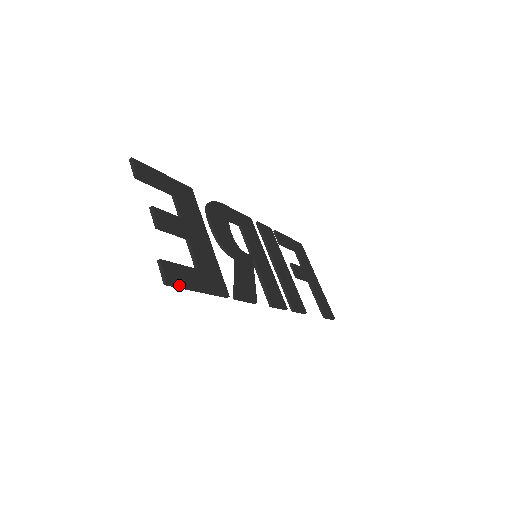
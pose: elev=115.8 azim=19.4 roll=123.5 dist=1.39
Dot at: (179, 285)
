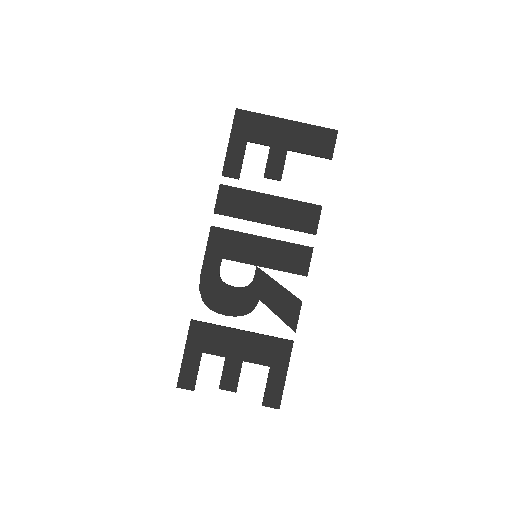
Dot at: (281, 398)
